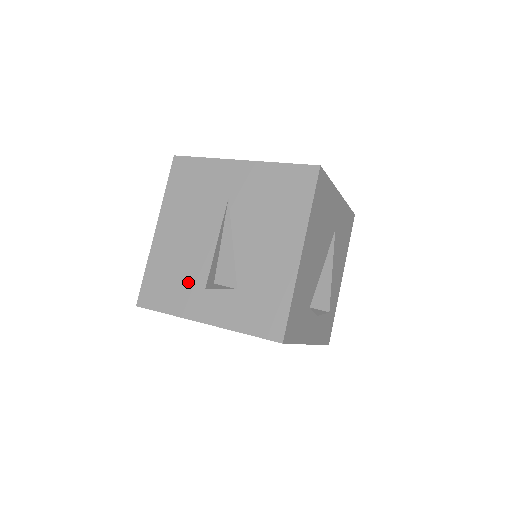
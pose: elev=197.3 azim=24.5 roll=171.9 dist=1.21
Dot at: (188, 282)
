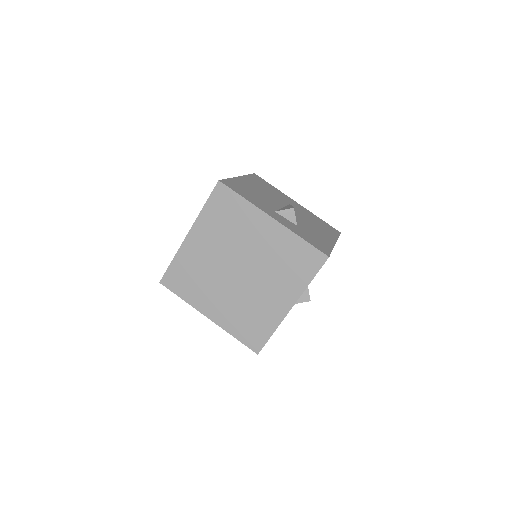
Dot at: (262, 202)
